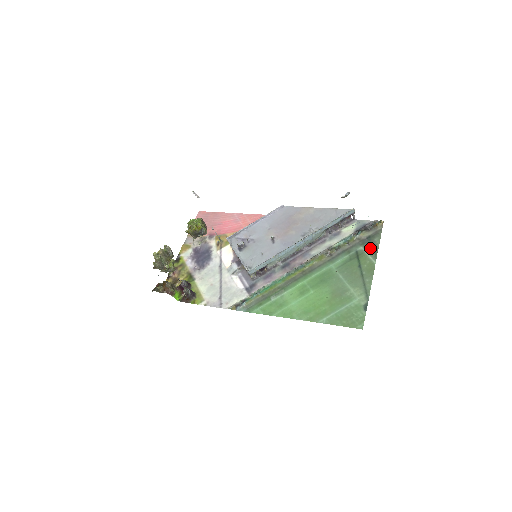
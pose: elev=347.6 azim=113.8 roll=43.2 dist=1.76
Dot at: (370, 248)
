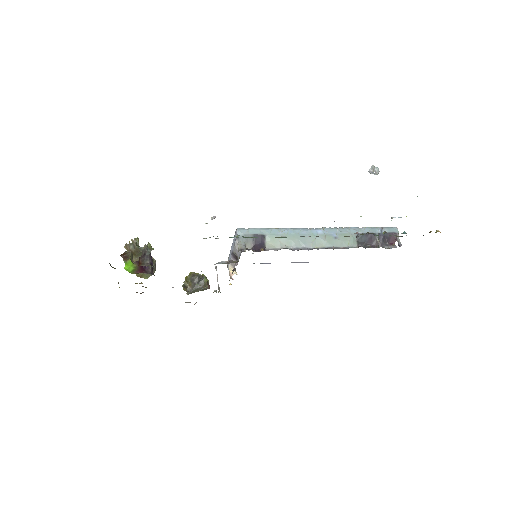
Dot at: occluded
